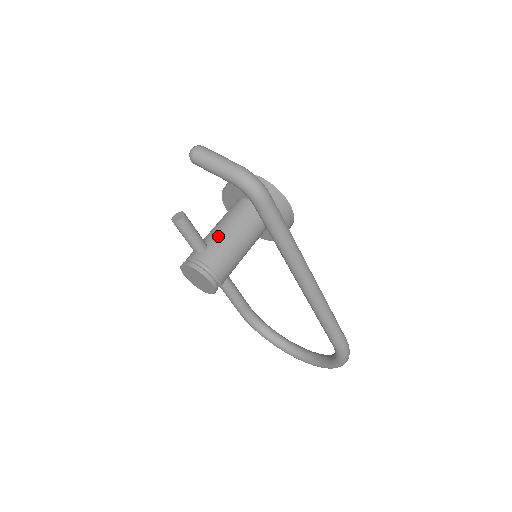
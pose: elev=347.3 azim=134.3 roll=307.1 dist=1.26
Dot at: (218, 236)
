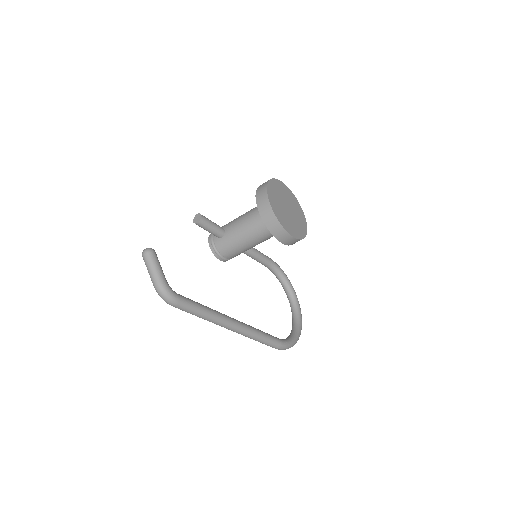
Dot at: (233, 231)
